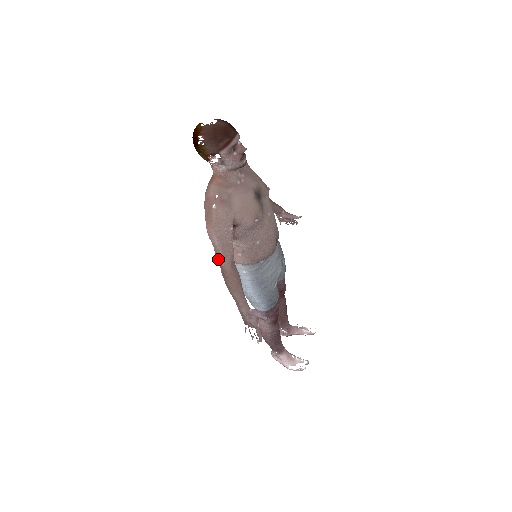
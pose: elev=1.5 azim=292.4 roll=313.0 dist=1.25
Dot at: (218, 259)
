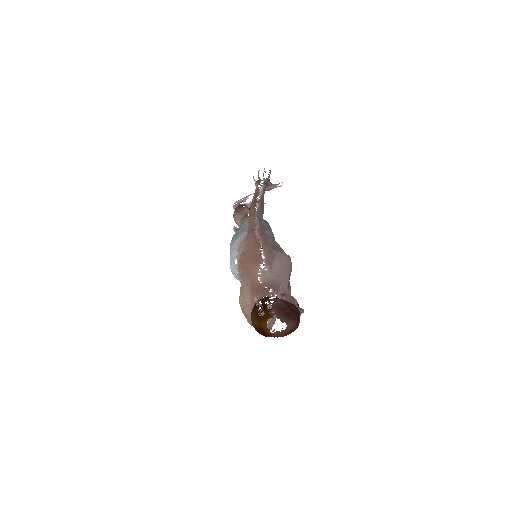
Dot at: occluded
